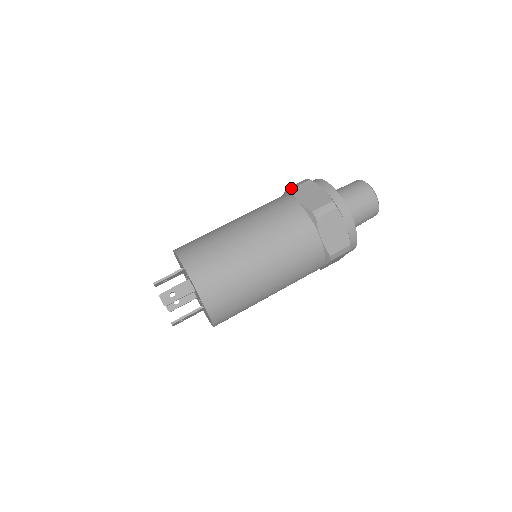
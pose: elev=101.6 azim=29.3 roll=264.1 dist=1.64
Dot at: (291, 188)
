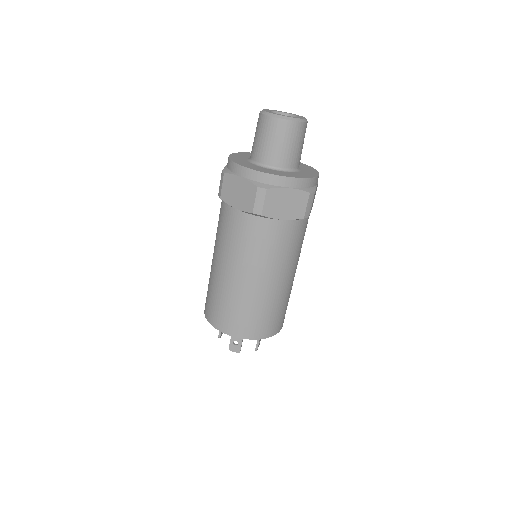
Dot at: (220, 196)
